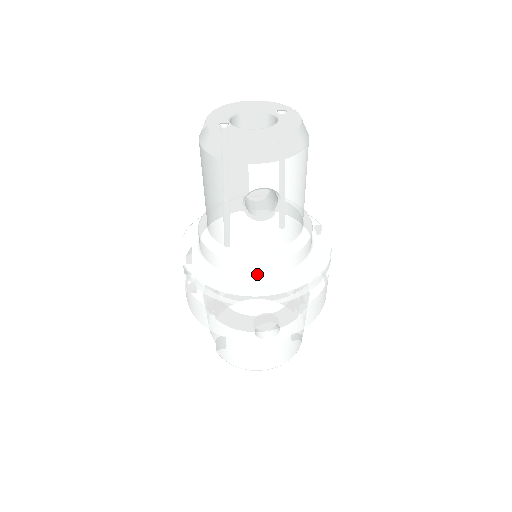
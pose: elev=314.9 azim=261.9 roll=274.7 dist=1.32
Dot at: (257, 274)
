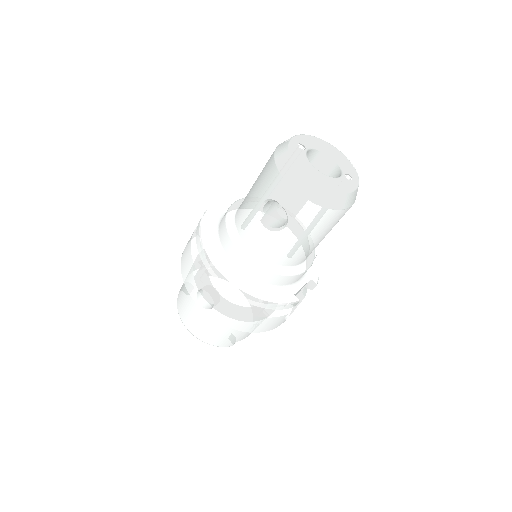
Dot at: (233, 258)
